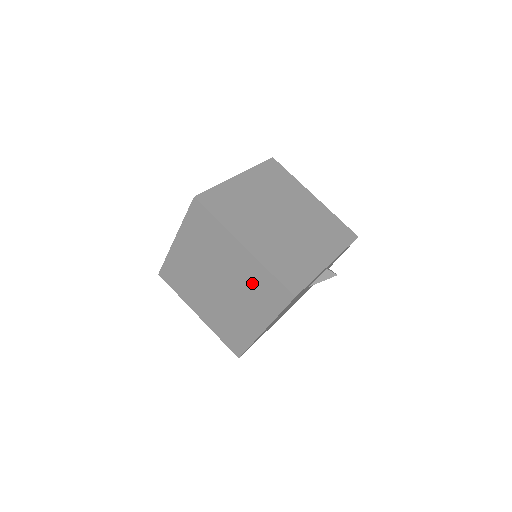
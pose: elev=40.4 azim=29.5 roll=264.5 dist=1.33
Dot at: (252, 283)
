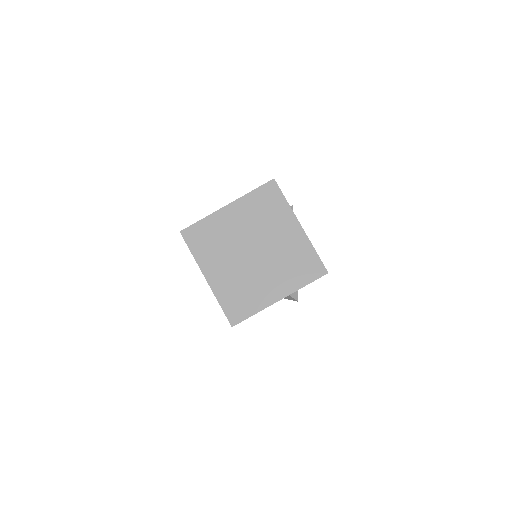
Dot at: occluded
